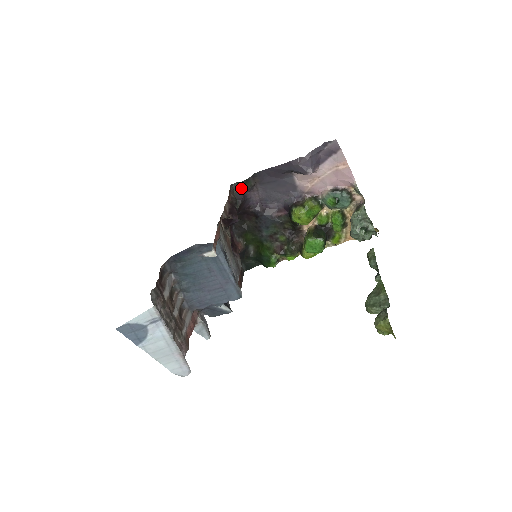
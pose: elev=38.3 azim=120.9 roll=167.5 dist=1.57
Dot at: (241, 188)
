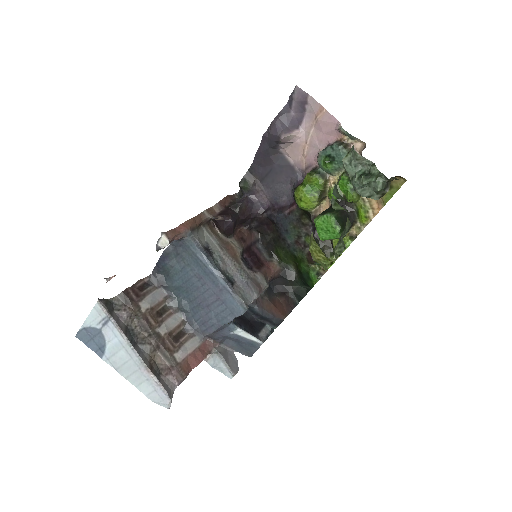
Dot at: (243, 192)
